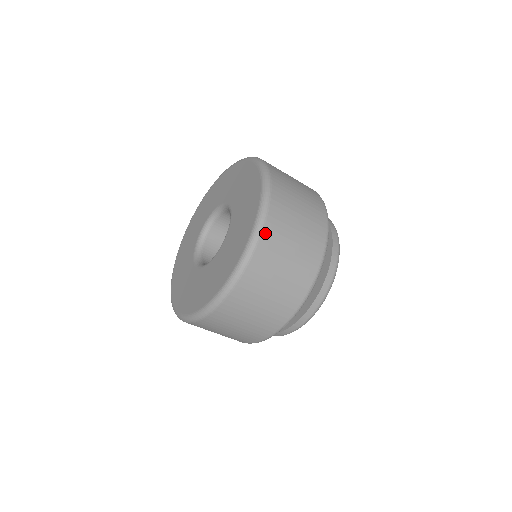
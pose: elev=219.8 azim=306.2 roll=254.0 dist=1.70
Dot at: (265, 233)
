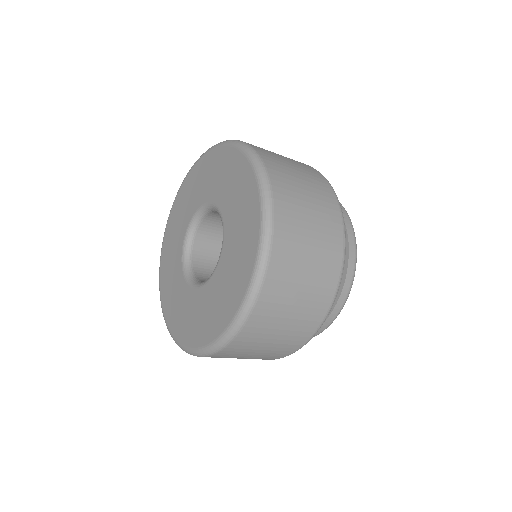
Dot at: (221, 353)
